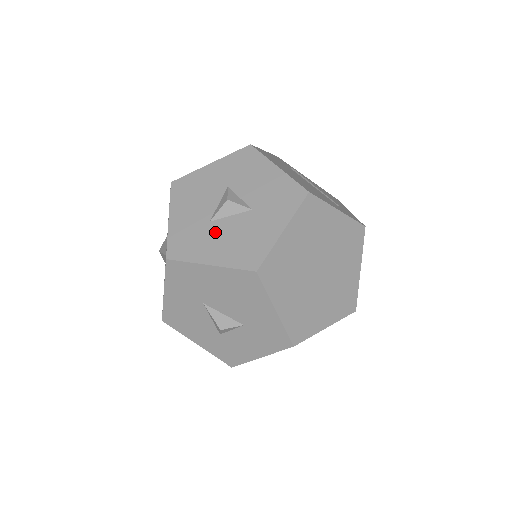
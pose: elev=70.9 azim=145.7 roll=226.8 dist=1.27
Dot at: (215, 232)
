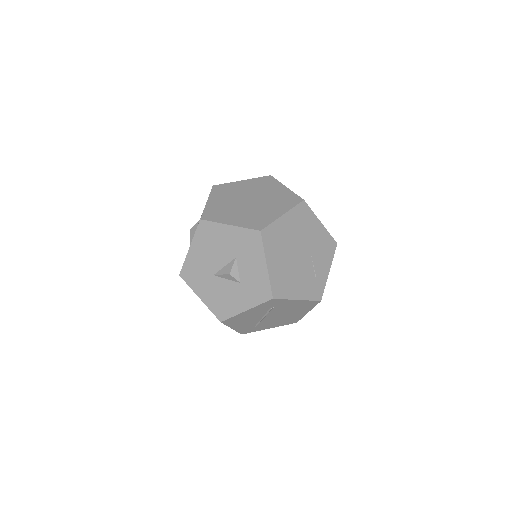
Dot at: occluded
